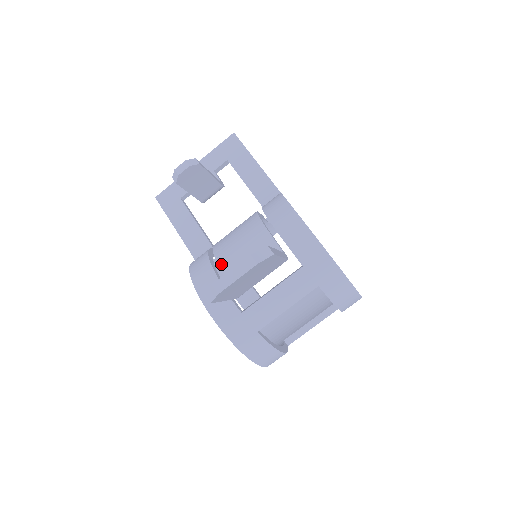
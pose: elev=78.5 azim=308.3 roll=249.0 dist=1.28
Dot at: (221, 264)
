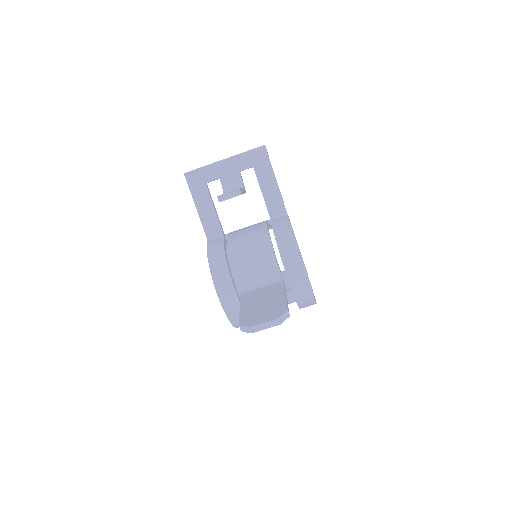
Dot at: (236, 269)
